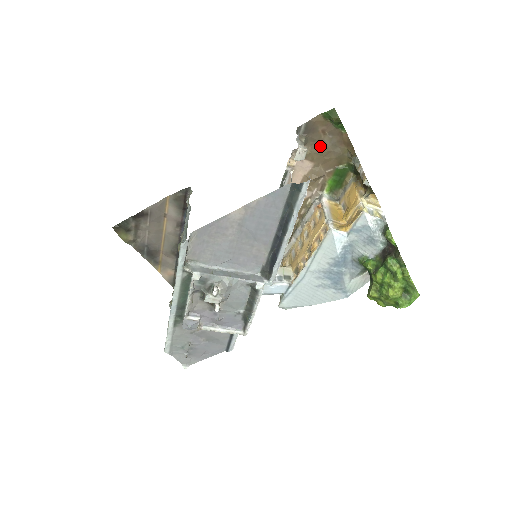
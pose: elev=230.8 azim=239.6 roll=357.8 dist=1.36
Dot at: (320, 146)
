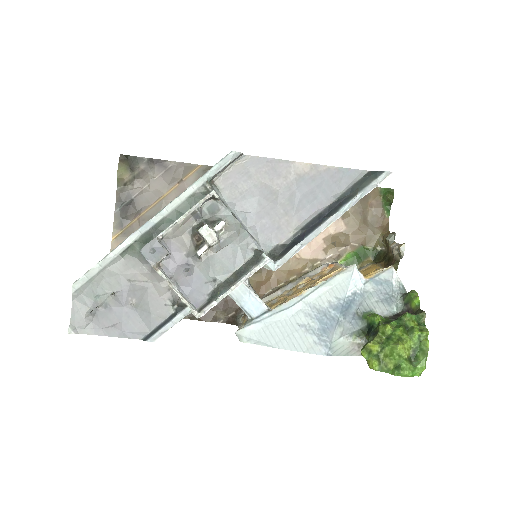
Dot at: (361, 215)
